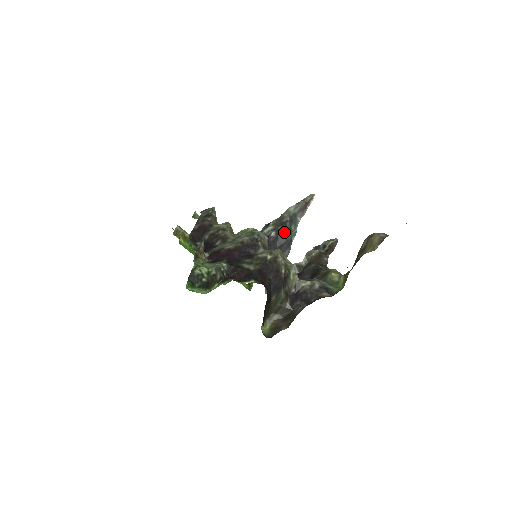
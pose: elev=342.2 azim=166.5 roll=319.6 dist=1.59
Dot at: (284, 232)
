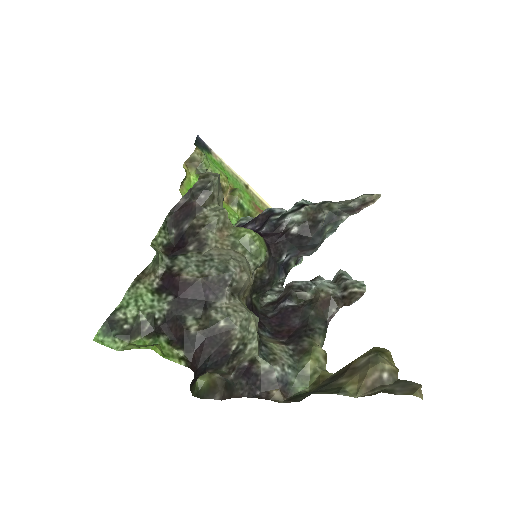
Dot at: (311, 233)
